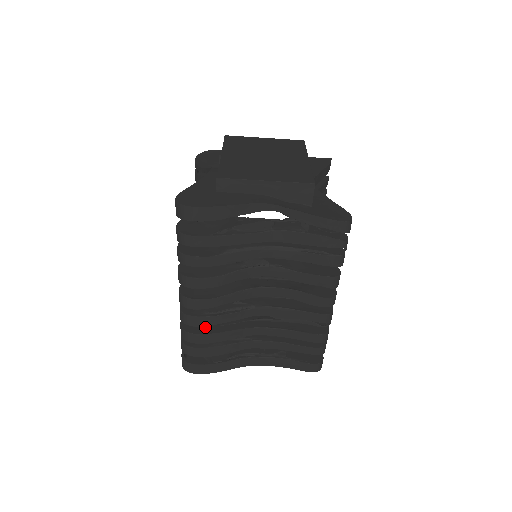
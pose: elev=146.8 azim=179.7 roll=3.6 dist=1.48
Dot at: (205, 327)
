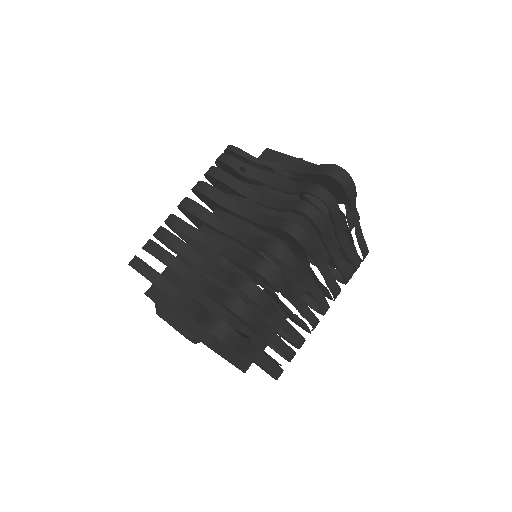
Dot at: occluded
